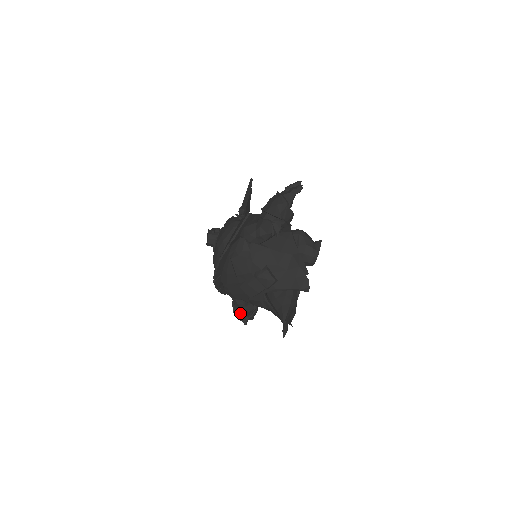
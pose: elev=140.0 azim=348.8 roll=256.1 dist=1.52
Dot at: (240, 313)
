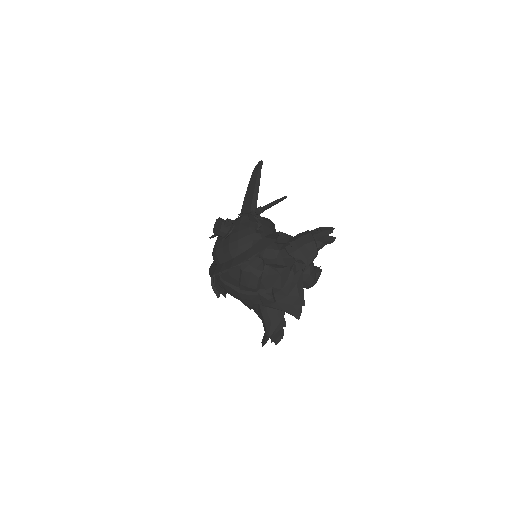
Dot at: (218, 289)
